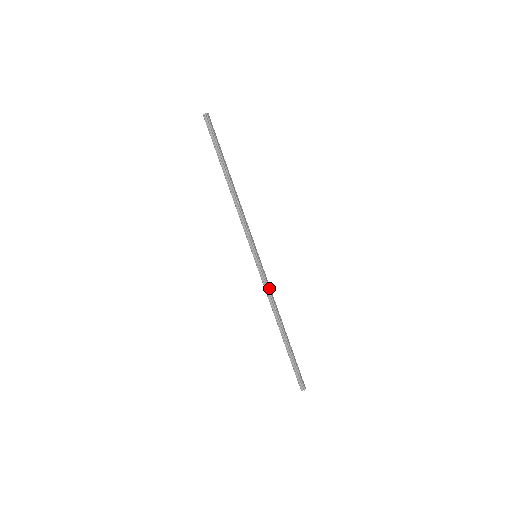
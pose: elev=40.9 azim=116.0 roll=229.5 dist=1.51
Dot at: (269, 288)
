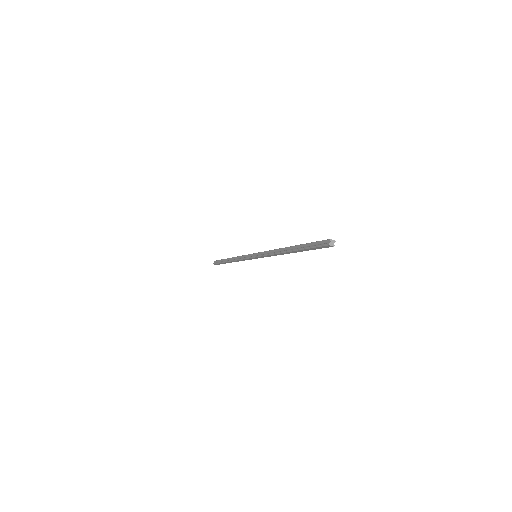
Dot at: (269, 251)
